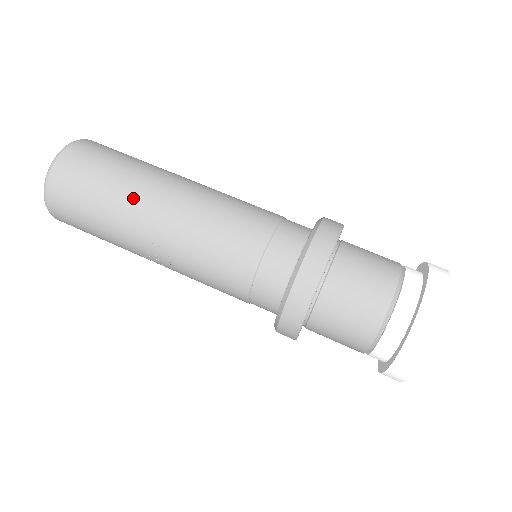
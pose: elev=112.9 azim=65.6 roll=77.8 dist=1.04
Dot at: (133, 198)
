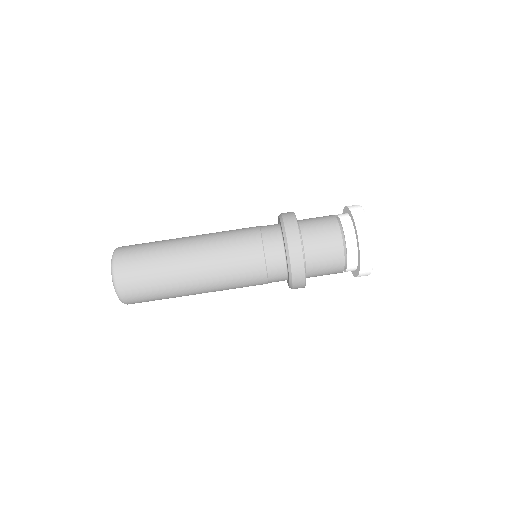
Dot at: (179, 288)
